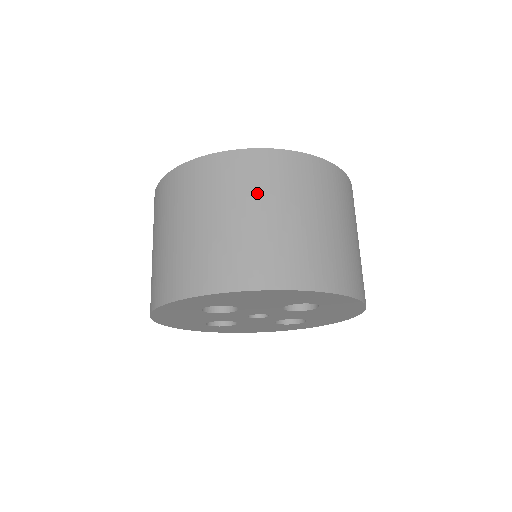
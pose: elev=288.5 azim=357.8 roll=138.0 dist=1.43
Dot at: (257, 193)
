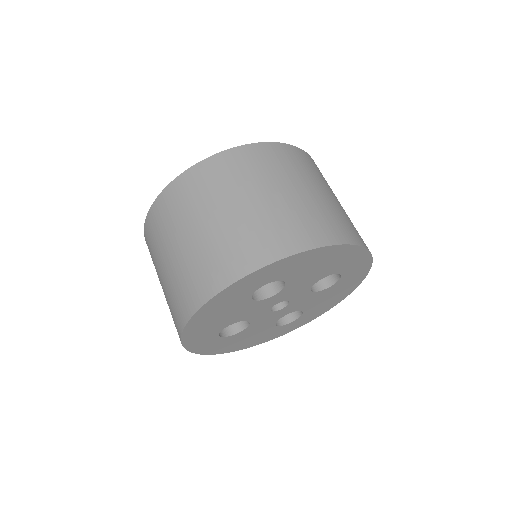
Dot at: (295, 174)
